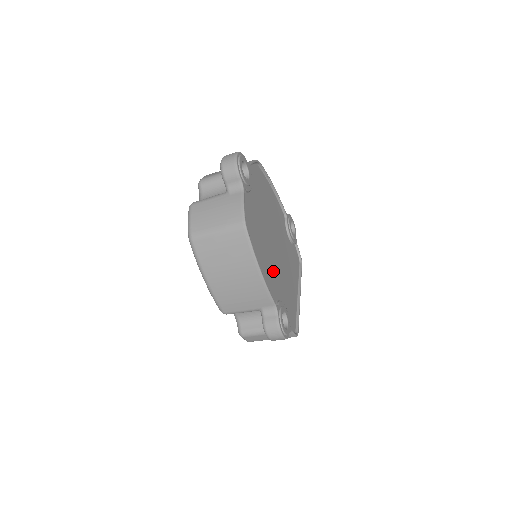
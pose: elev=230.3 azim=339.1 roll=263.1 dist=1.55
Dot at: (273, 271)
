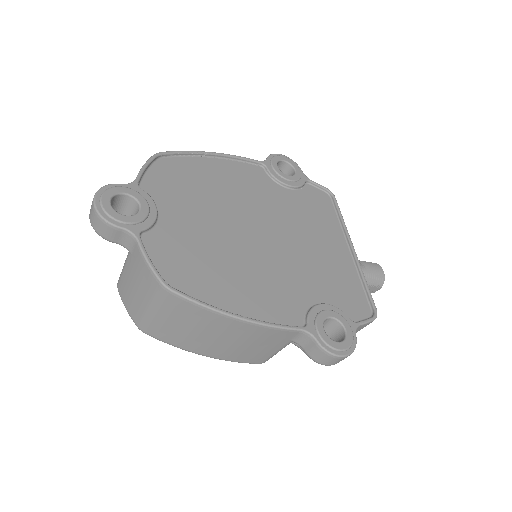
Dot at: (275, 278)
